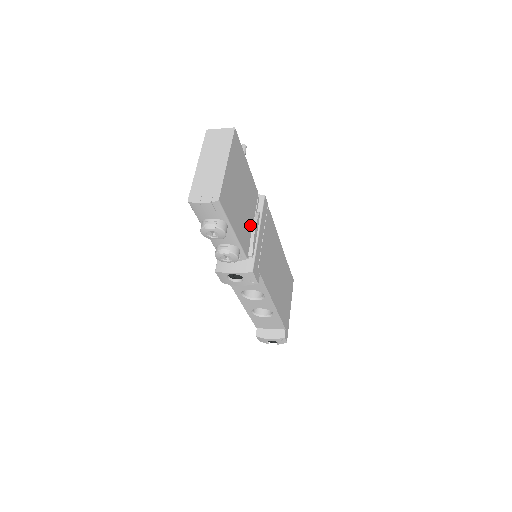
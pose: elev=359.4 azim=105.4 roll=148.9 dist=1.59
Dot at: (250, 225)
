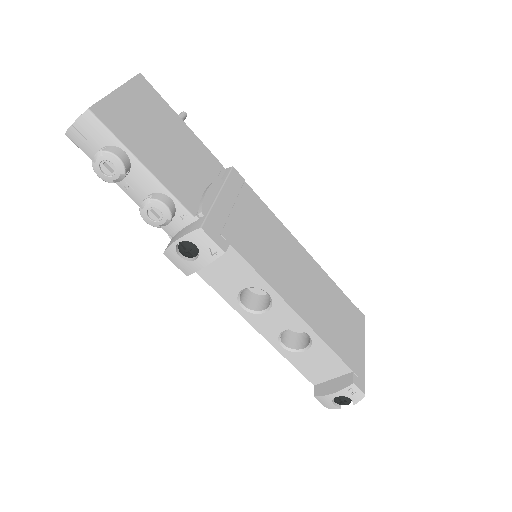
Dot at: (200, 185)
